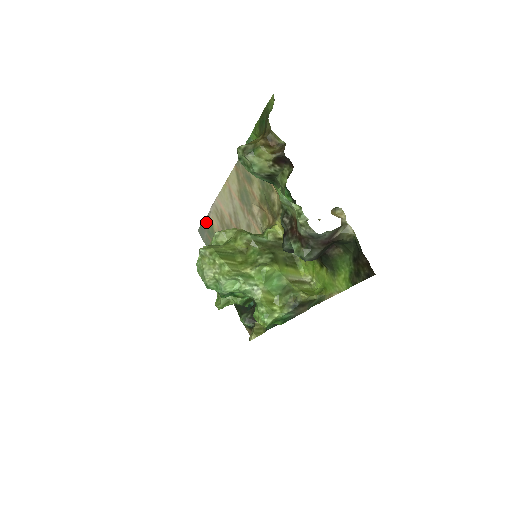
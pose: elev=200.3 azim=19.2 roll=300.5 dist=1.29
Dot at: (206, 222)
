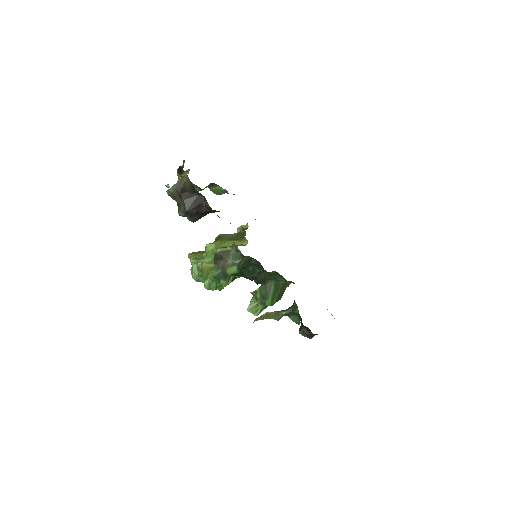
Dot at: occluded
